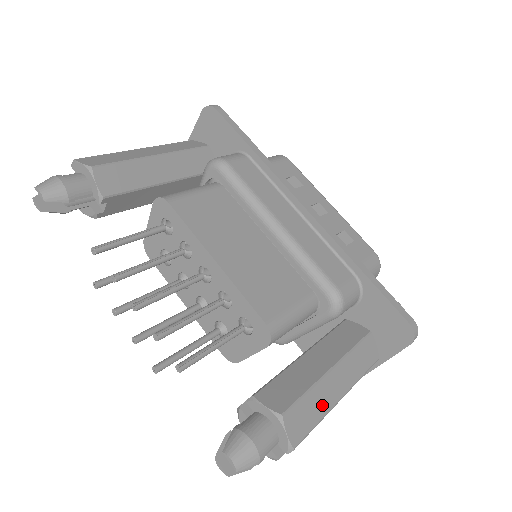
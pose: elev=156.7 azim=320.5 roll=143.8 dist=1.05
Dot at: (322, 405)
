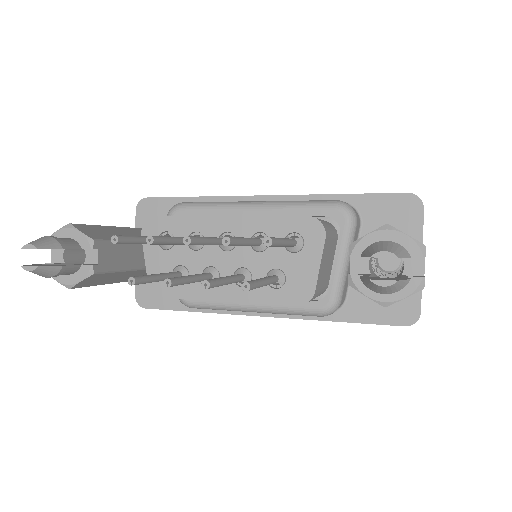
Dot at: occluded
